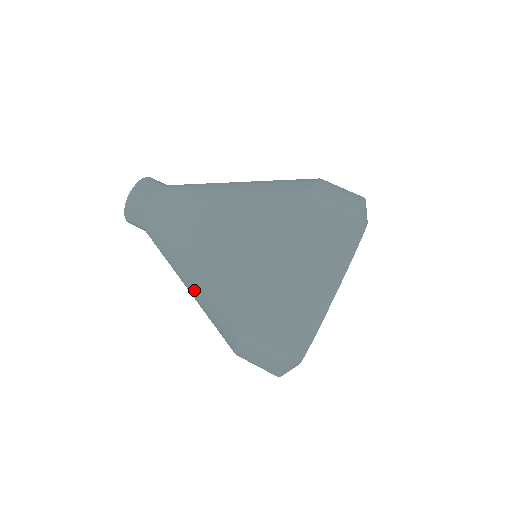
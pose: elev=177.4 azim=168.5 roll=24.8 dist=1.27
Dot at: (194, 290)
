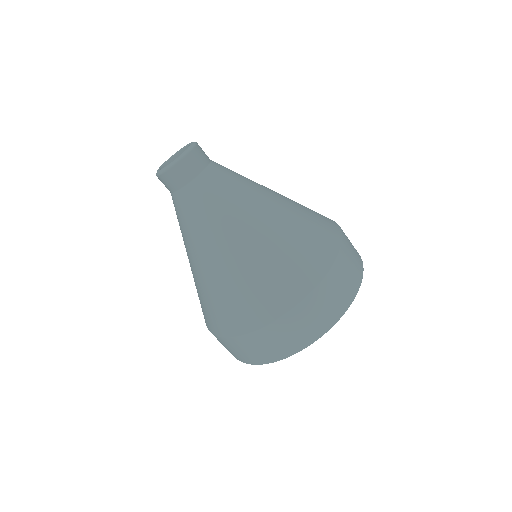
Dot at: (200, 279)
